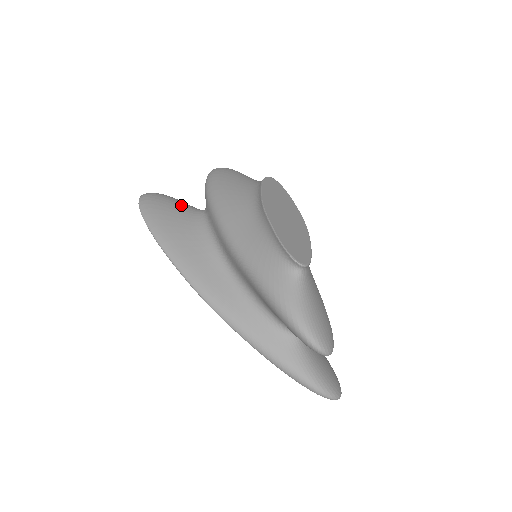
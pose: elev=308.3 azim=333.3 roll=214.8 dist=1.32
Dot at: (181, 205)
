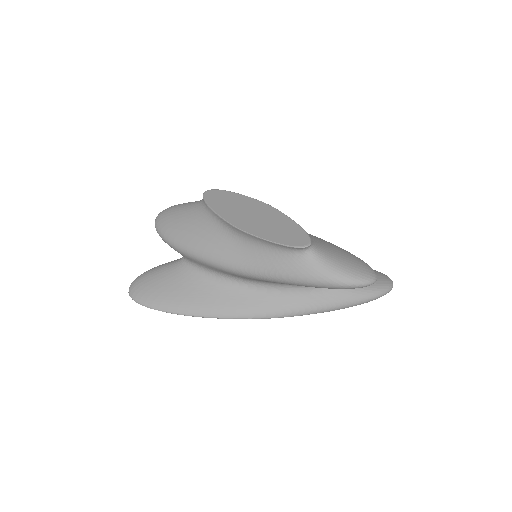
Dot at: (163, 271)
